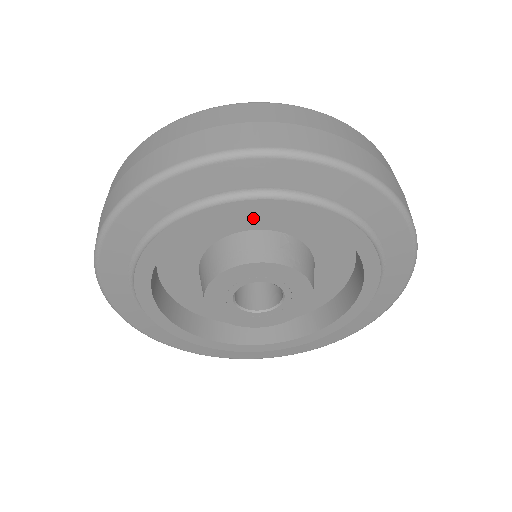
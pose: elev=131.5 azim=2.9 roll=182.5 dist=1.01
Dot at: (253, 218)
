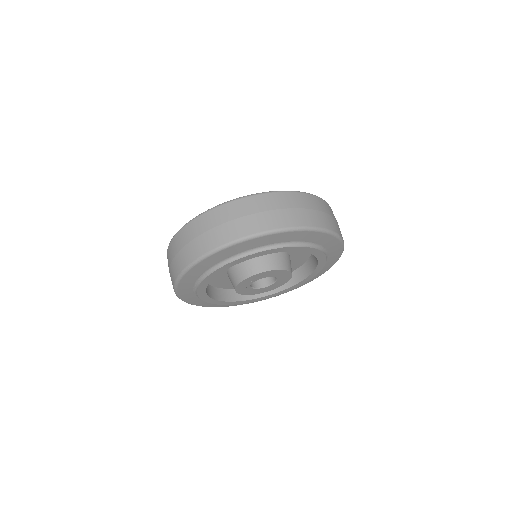
Dot at: occluded
